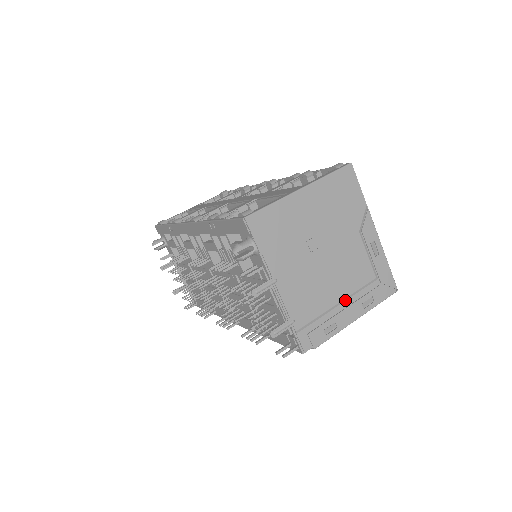
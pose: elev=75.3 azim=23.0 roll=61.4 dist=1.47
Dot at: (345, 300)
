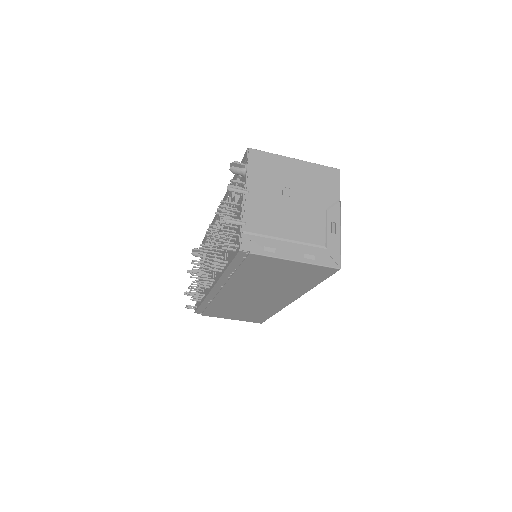
Dot at: (292, 242)
